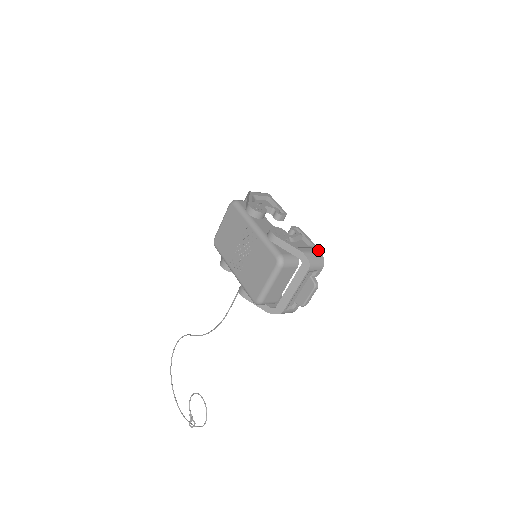
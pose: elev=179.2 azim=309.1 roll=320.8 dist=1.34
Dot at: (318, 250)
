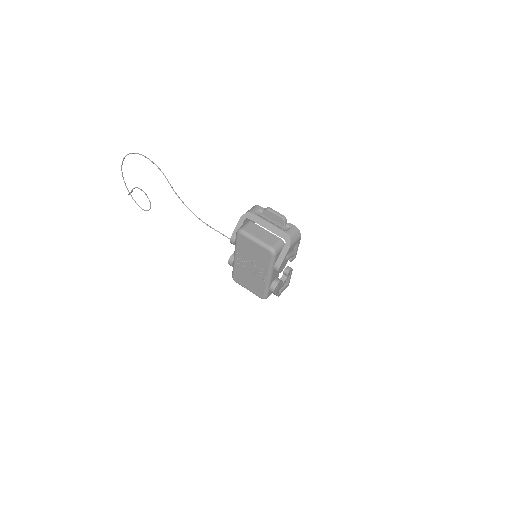
Dot at: occluded
